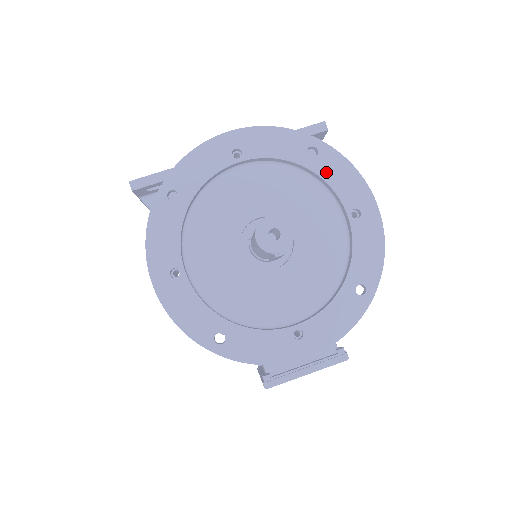
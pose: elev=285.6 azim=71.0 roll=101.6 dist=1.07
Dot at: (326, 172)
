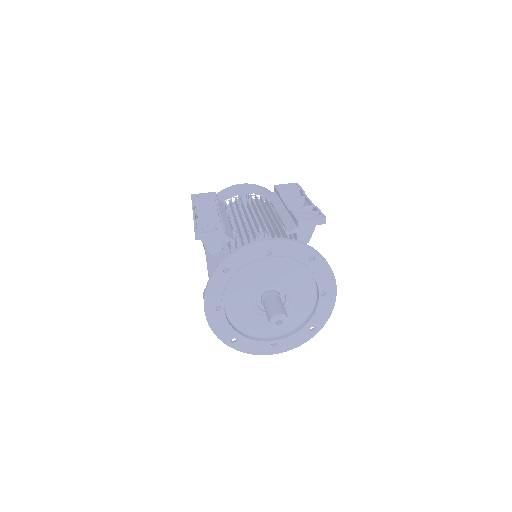
Dot at: (316, 271)
